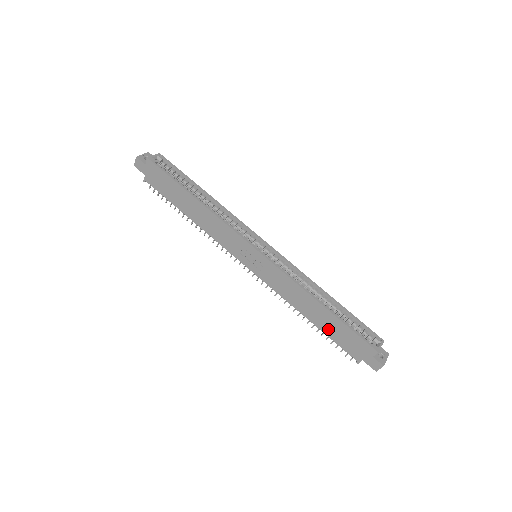
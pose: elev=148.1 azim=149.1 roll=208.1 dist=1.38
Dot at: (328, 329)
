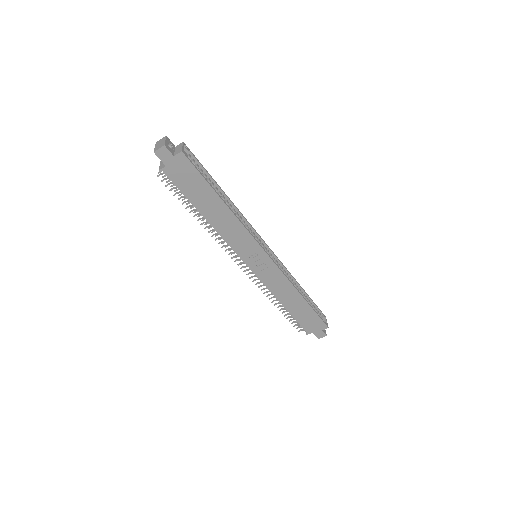
Dot at: (298, 313)
